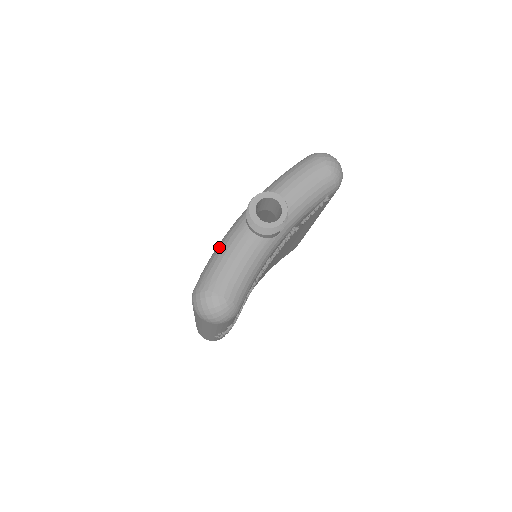
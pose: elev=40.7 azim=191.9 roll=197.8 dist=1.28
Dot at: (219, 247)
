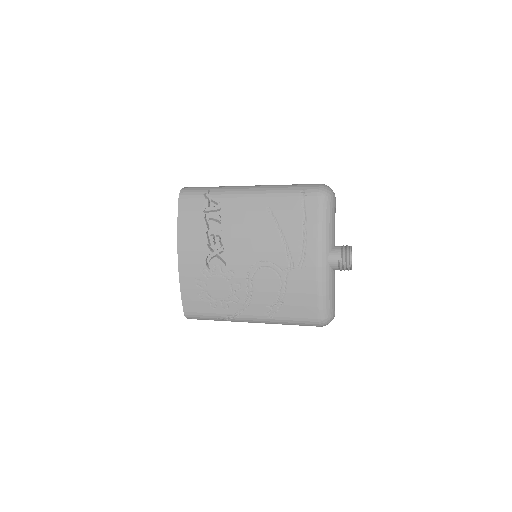
Dot at: (325, 291)
